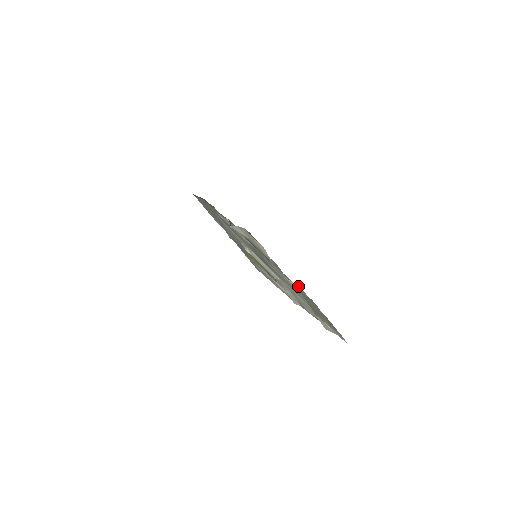
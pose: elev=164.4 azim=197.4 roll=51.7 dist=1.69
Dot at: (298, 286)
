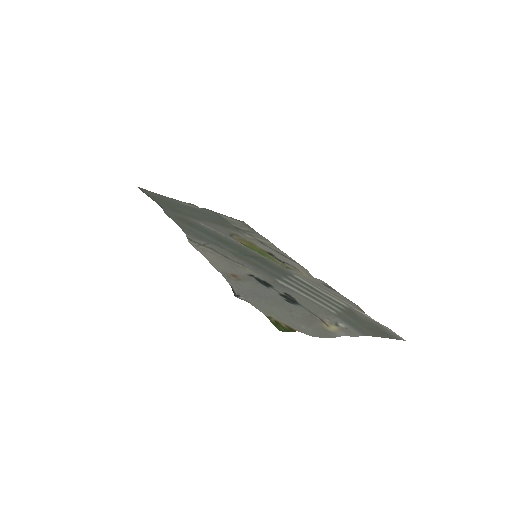
Dot at: (346, 335)
